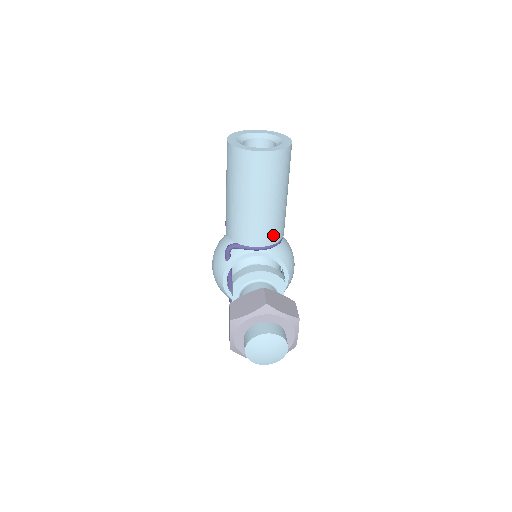
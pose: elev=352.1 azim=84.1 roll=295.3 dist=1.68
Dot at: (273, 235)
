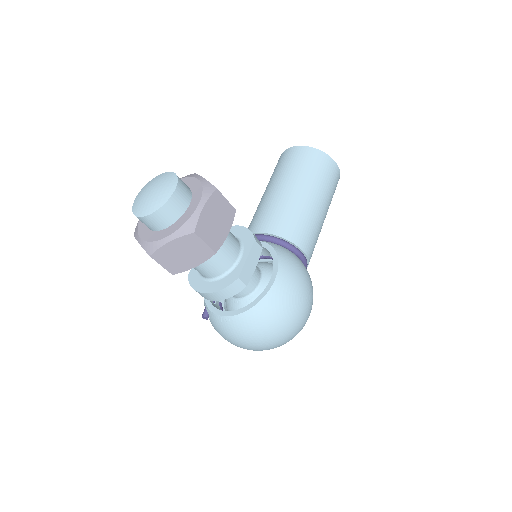
Dot at: (279, 225)
